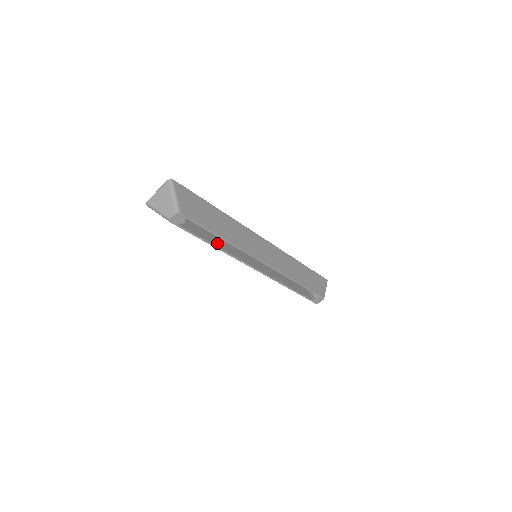
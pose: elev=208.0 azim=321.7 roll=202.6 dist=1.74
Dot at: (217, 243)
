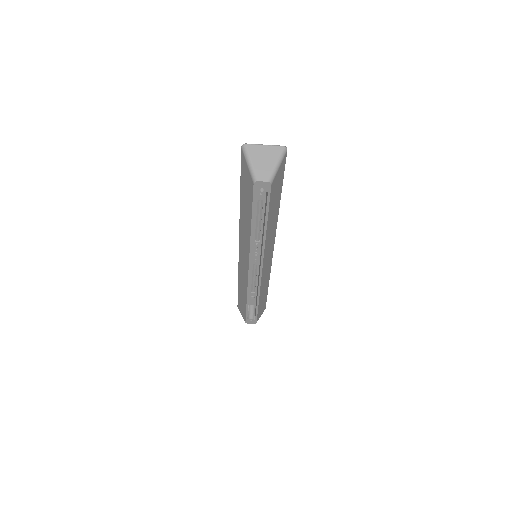
Dot at: occluded
